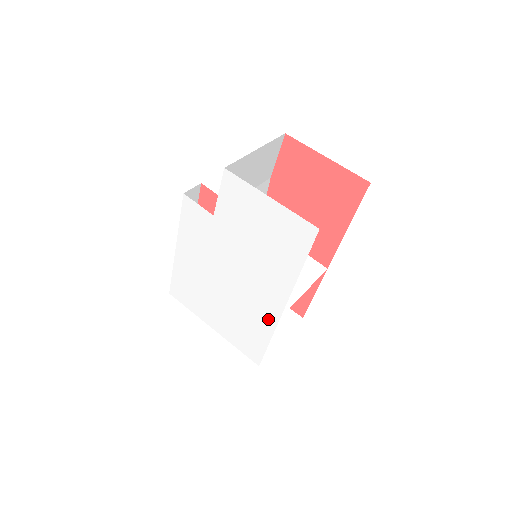
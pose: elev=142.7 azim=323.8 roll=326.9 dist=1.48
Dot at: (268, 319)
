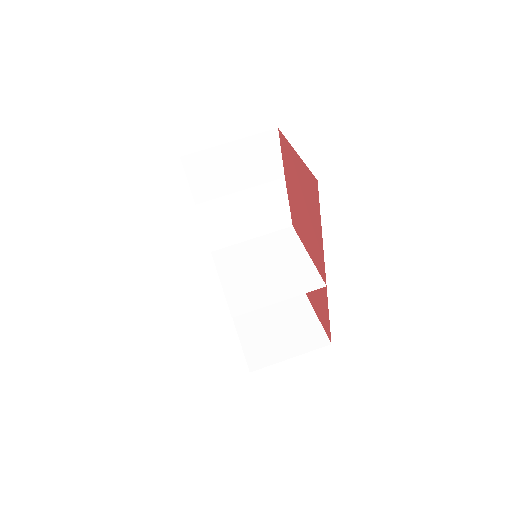
Dot at: occluded
